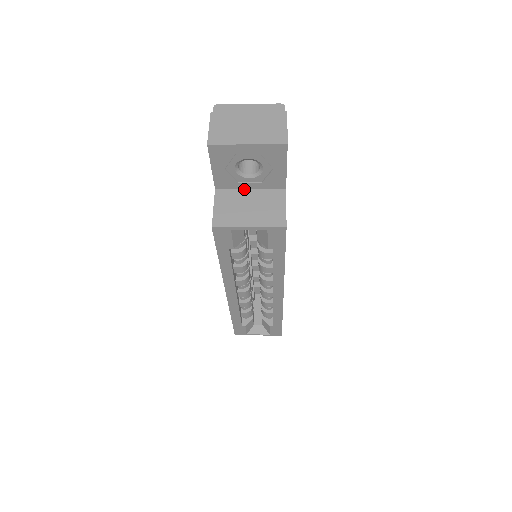
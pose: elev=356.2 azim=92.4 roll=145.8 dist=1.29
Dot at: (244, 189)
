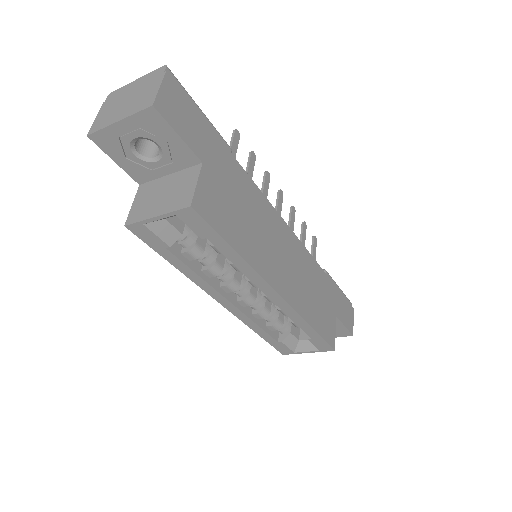
Dot at: (164, 176)
